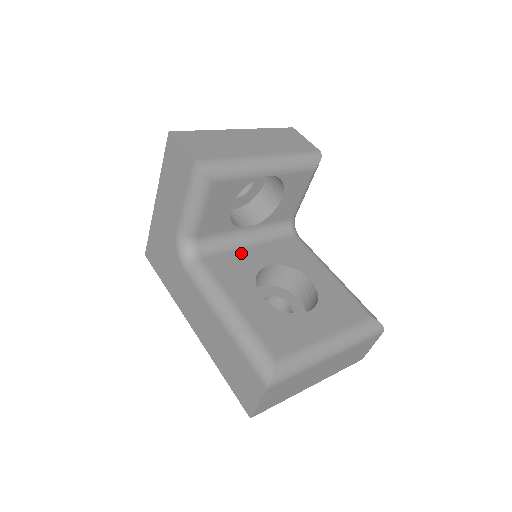
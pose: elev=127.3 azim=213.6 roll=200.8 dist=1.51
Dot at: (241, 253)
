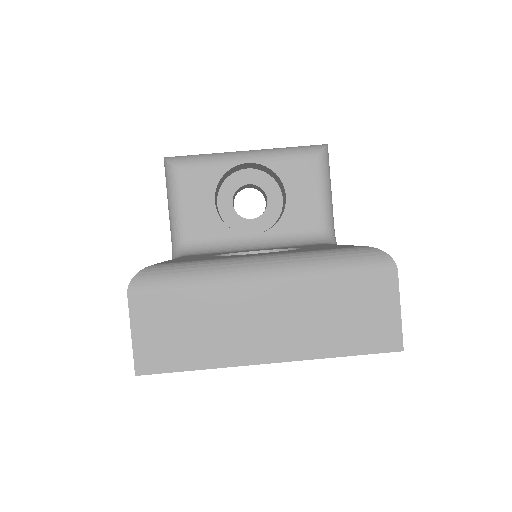
Dot at: occluded
